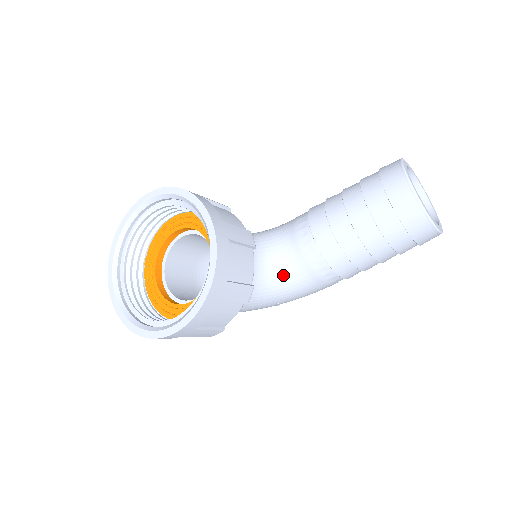
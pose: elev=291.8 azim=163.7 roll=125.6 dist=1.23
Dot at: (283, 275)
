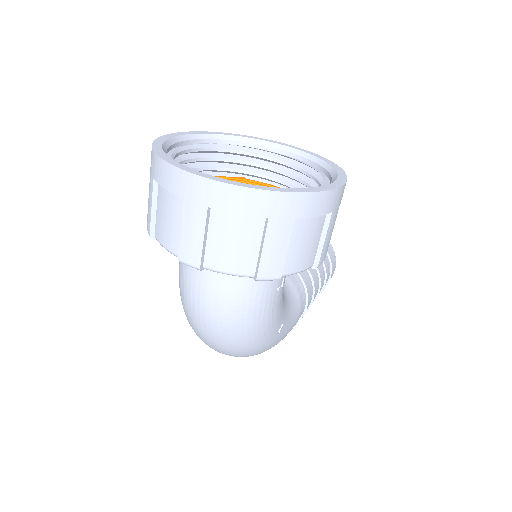
Dot at: occluded
